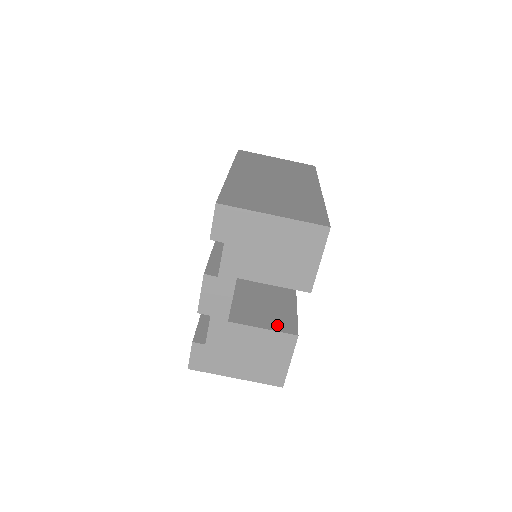
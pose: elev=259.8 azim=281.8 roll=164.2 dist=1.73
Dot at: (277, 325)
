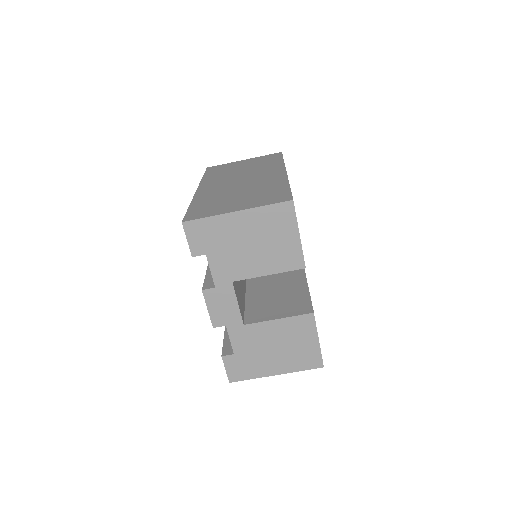
Dot at: (291, 311)
